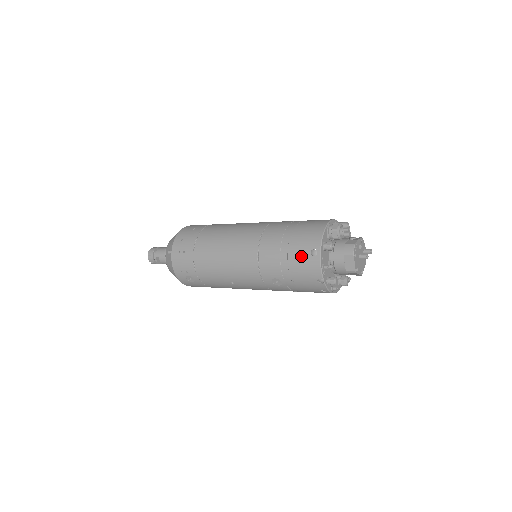
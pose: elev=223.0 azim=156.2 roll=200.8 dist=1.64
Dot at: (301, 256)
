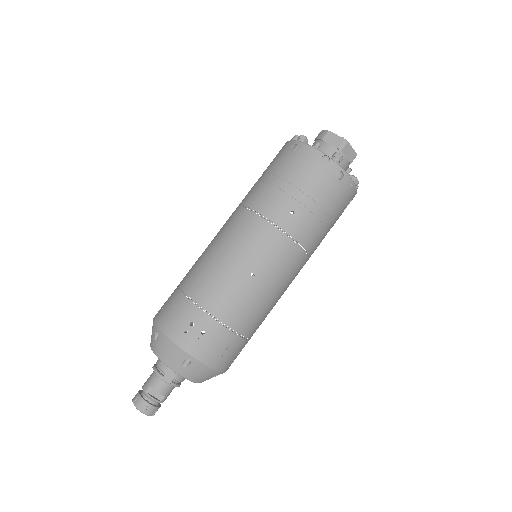
Dot at: (287, 161)
